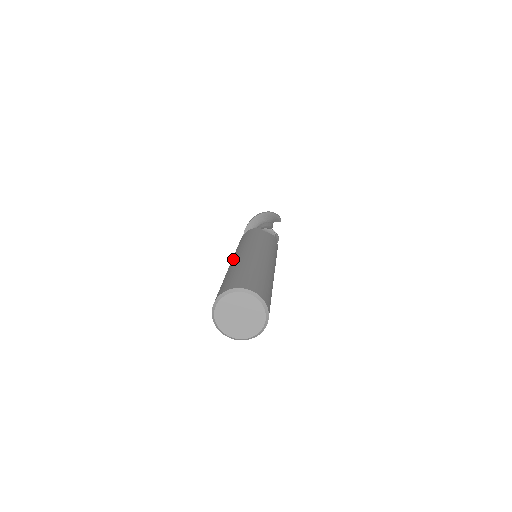
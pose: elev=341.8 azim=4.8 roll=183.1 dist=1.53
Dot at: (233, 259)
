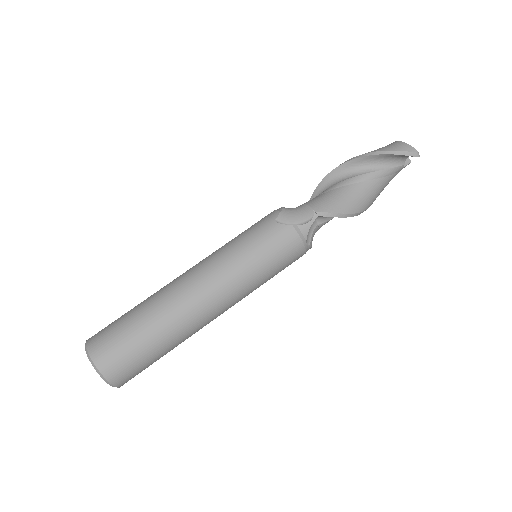
Dot at: occluded
